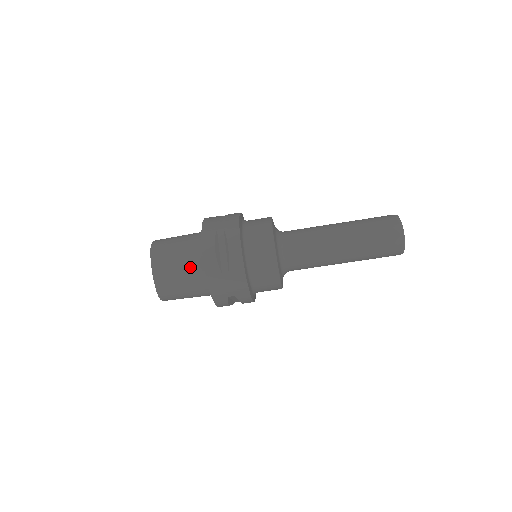
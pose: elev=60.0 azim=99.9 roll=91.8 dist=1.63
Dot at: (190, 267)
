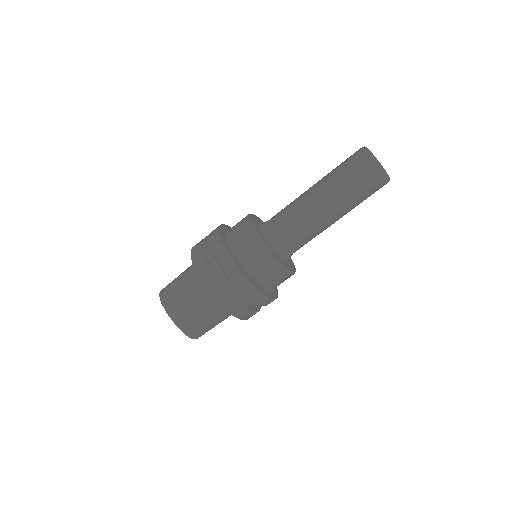
Dot at: (200, 298)
